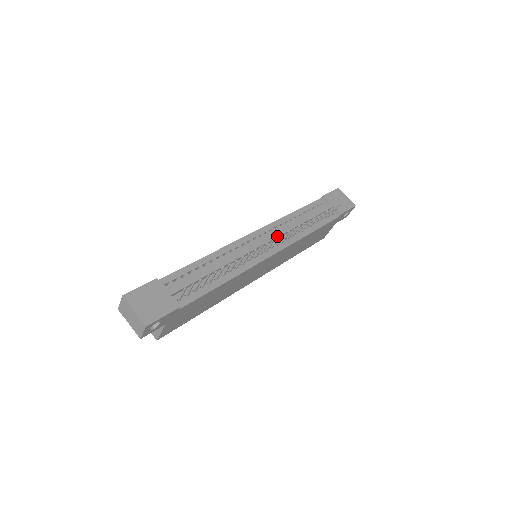
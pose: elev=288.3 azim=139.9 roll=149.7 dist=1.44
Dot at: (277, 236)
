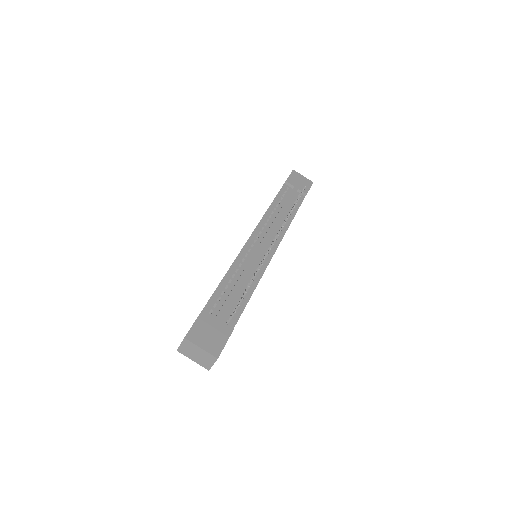
Dot at: (271, 233)
